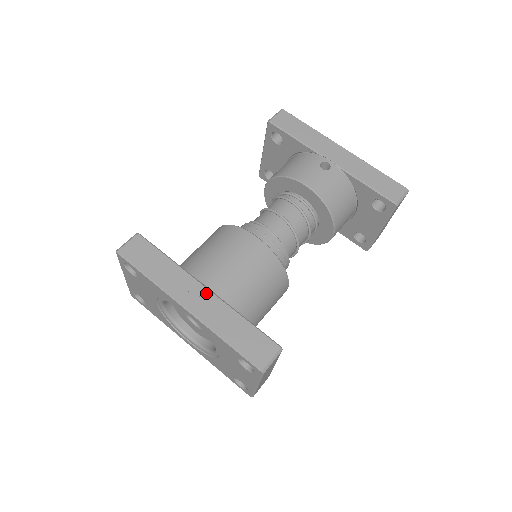
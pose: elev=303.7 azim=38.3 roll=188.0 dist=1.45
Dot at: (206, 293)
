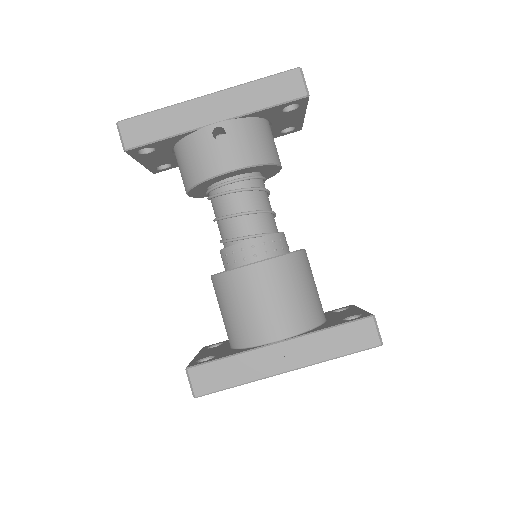
Dot at: (285, 346)
